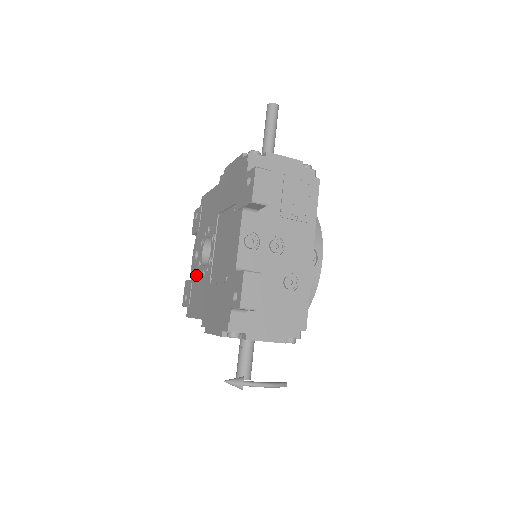
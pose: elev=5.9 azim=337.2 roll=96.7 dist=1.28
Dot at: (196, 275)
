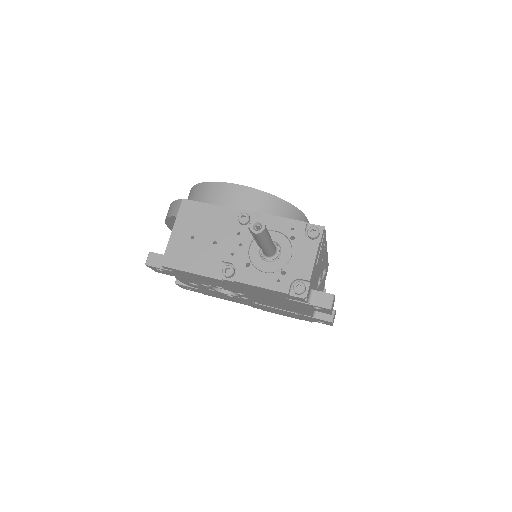
Dot at: occluded
